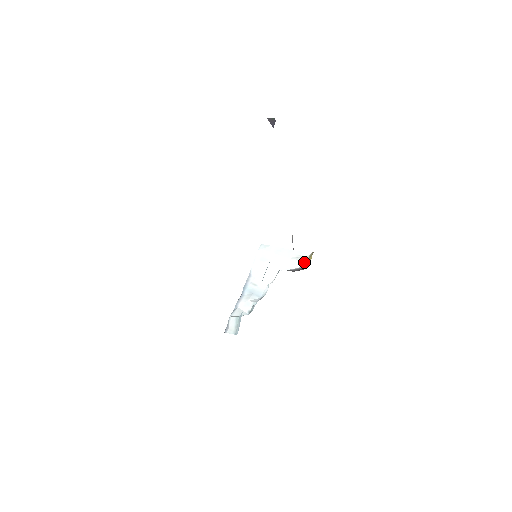
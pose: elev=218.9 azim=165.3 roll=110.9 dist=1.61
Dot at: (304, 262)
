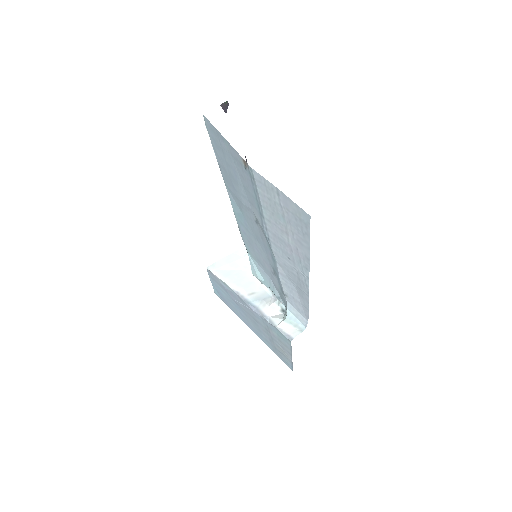
Dot at: occluded
